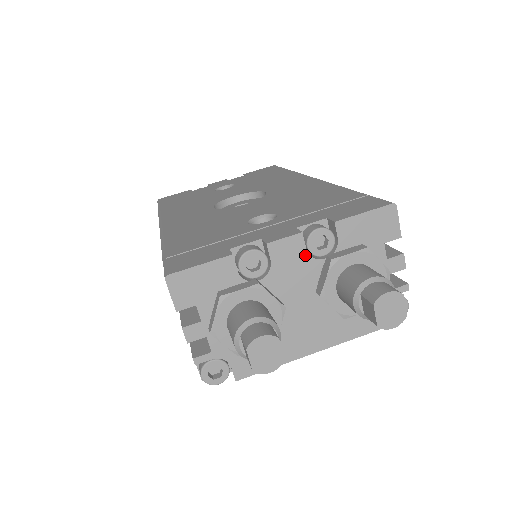
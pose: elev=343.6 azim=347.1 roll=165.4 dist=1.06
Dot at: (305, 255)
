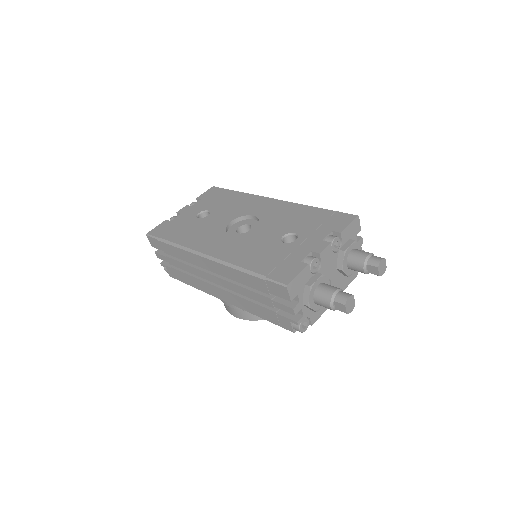
Dot at: (332, 253)
